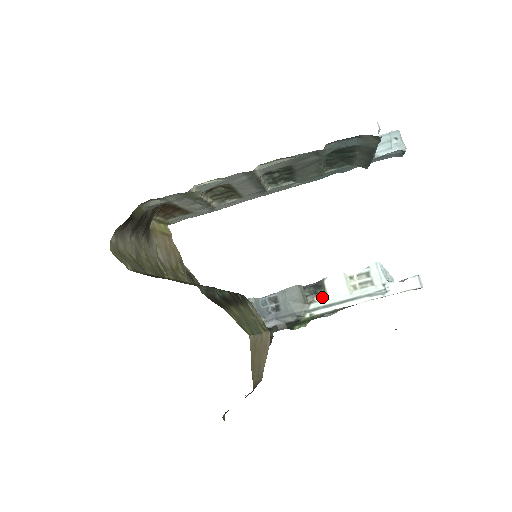
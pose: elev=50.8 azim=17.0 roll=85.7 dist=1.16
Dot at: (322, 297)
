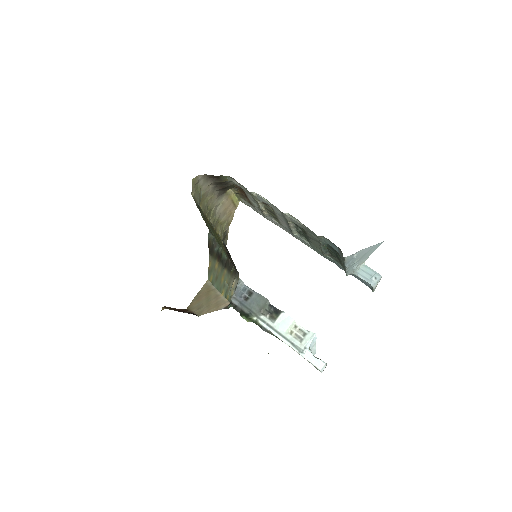
Dot at: (272, 319)
